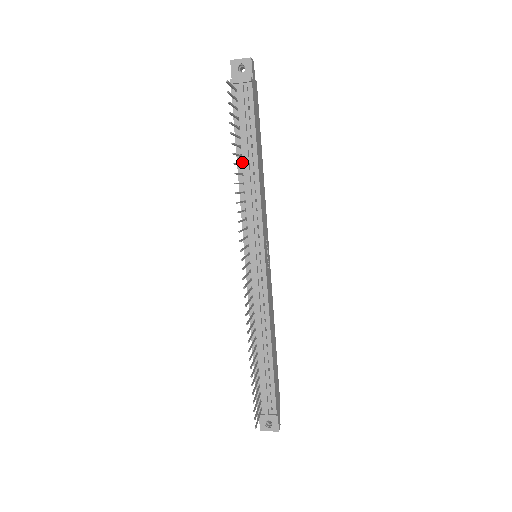
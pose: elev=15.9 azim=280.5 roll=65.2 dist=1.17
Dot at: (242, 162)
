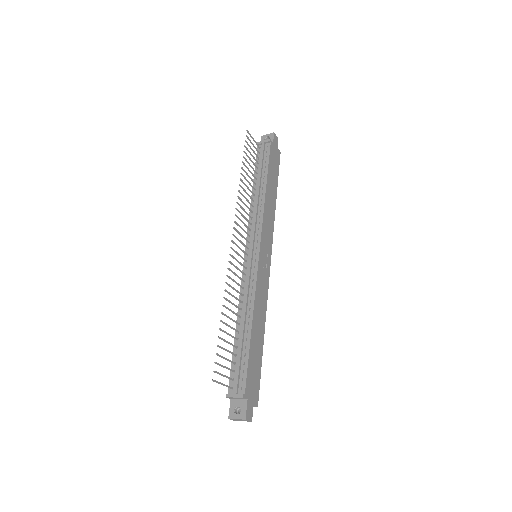
Dot at: (256, 188)
